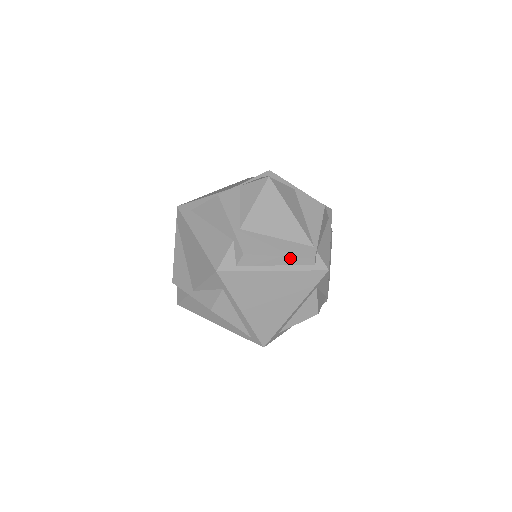
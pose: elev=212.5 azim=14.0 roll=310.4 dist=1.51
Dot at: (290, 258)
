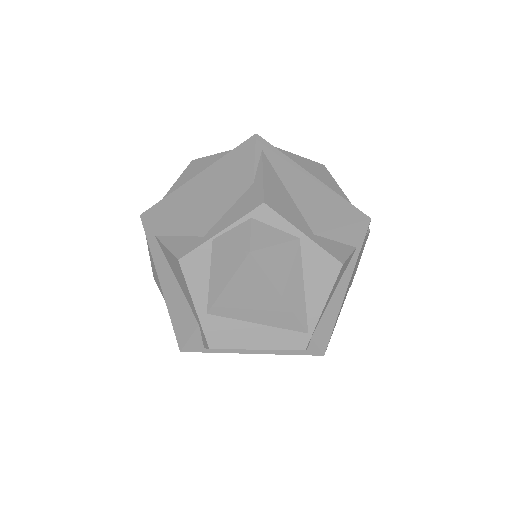
Dot at: (271, 349)
